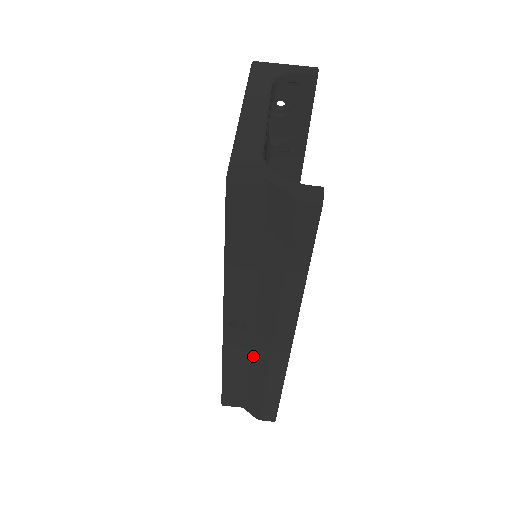
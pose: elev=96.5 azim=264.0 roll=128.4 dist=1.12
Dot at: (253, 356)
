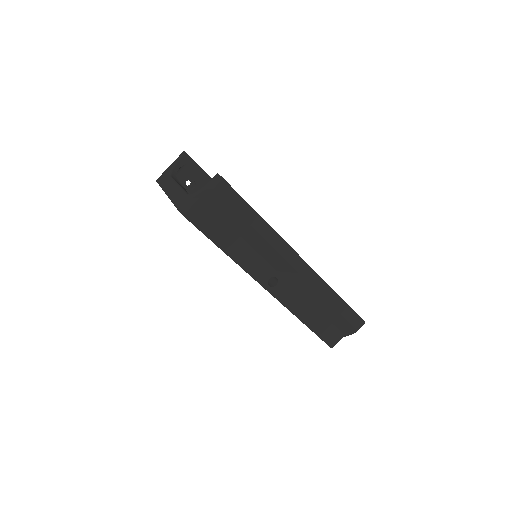
Dot at: (302, 293)
